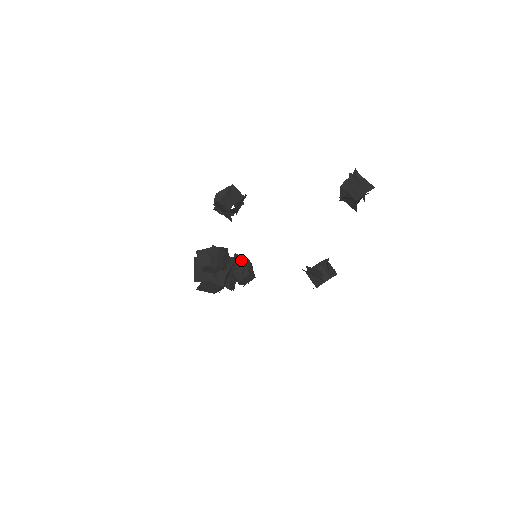
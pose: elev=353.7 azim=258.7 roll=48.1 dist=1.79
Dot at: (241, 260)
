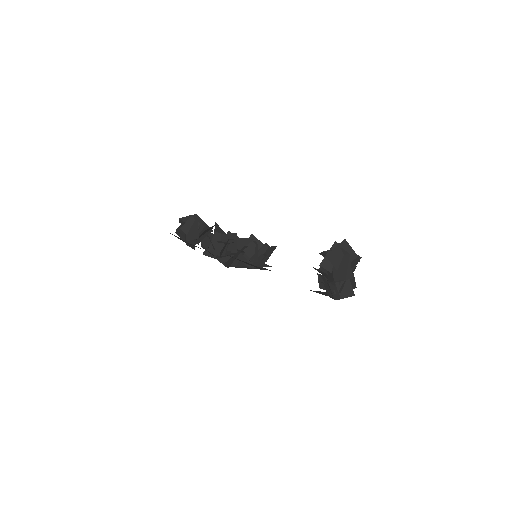
Dot at: (255, 243)
